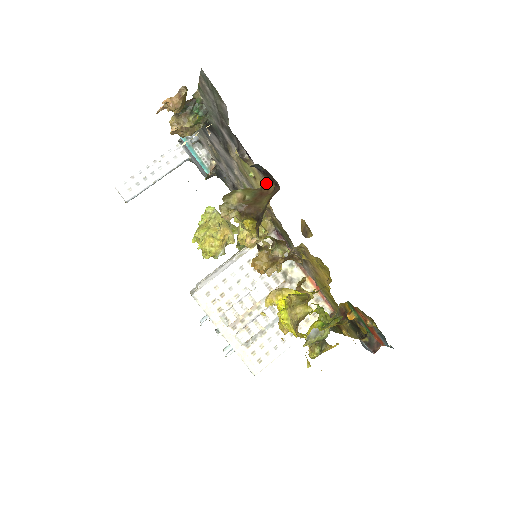
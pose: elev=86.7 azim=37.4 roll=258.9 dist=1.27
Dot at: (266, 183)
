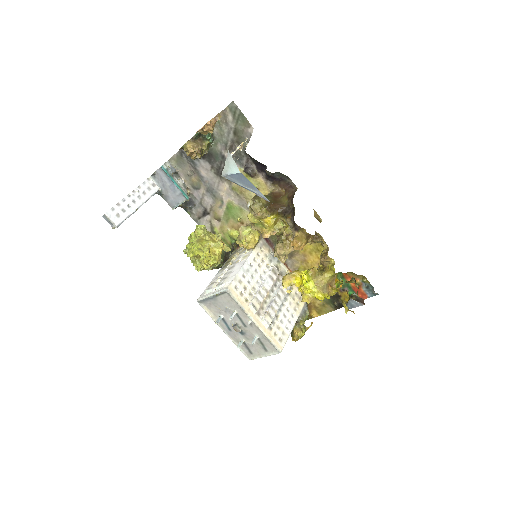
Dot at: (275, 190)
